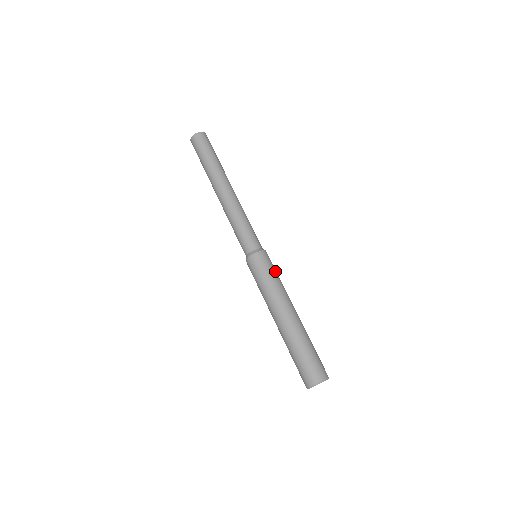
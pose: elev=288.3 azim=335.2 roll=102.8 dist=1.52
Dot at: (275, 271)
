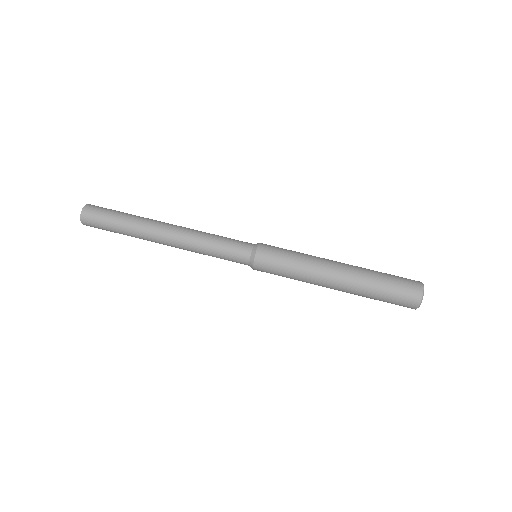
Dot at: (287, 250)
